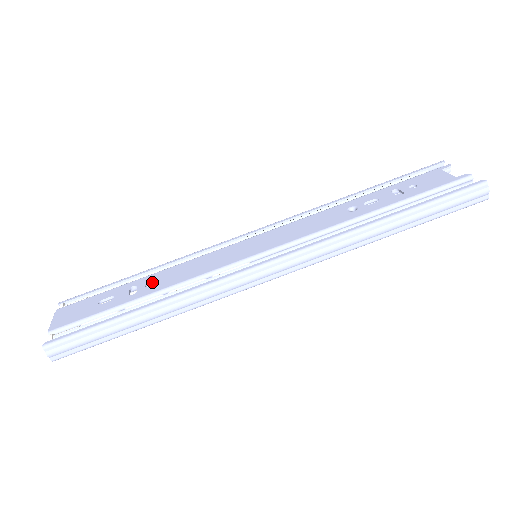
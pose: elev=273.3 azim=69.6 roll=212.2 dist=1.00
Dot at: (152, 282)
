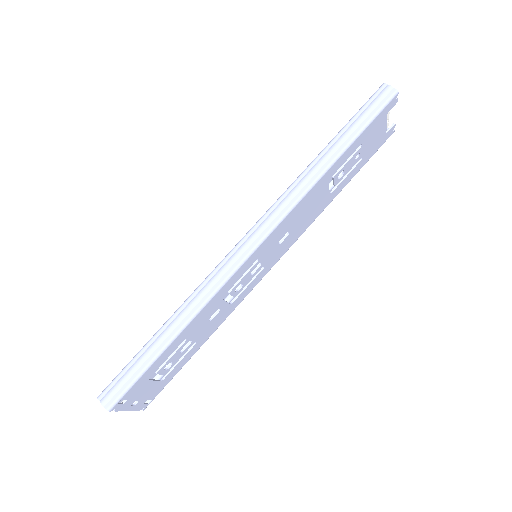
Dot at: occluded
